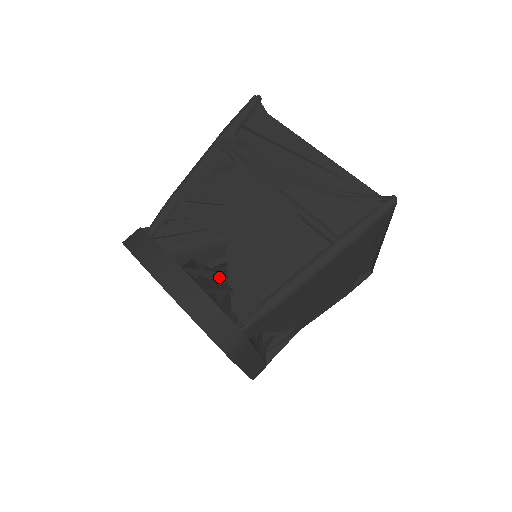
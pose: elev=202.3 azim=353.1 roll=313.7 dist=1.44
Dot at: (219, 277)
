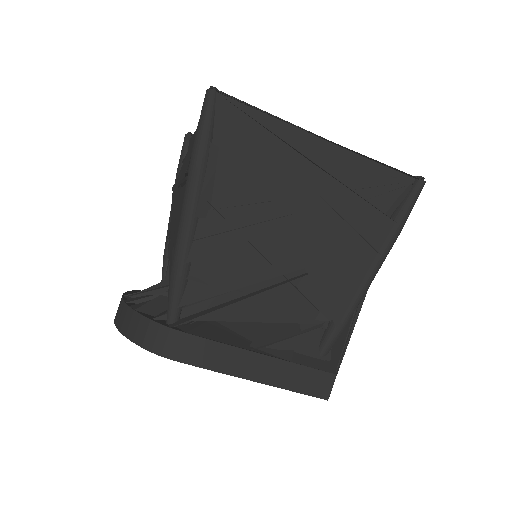
Dot at: occluded
